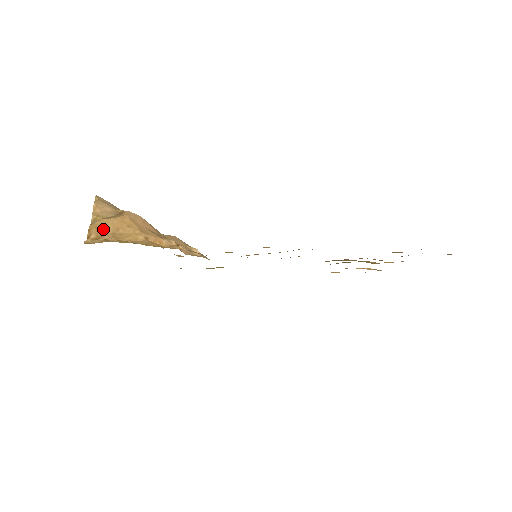
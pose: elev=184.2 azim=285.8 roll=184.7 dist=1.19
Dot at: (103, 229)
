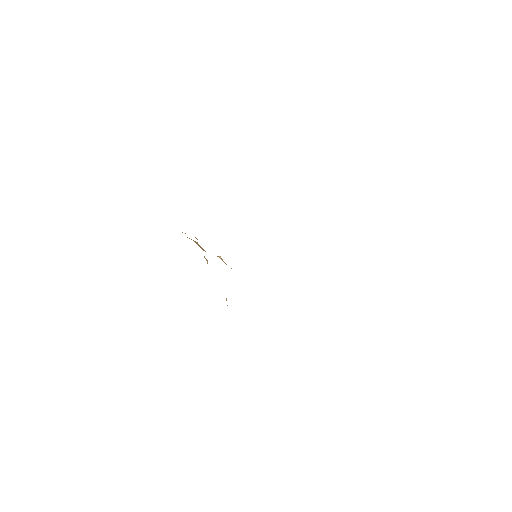
Dot at: occluded
